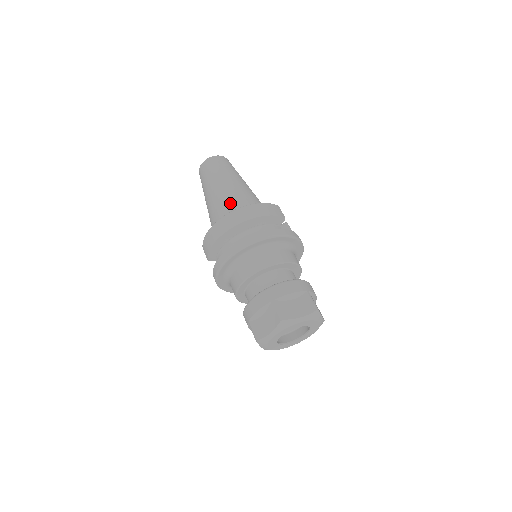
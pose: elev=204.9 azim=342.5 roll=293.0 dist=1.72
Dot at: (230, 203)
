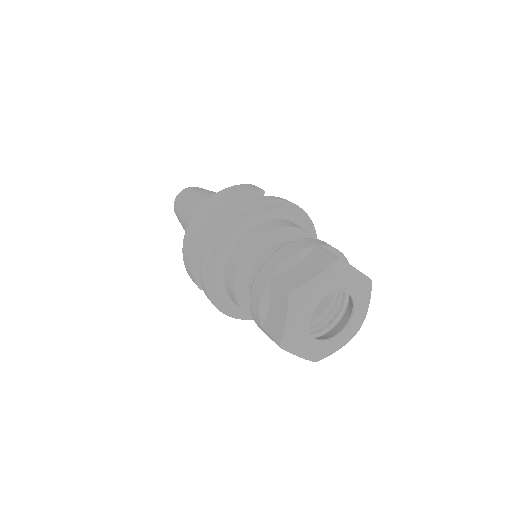
Dot at: occluded
